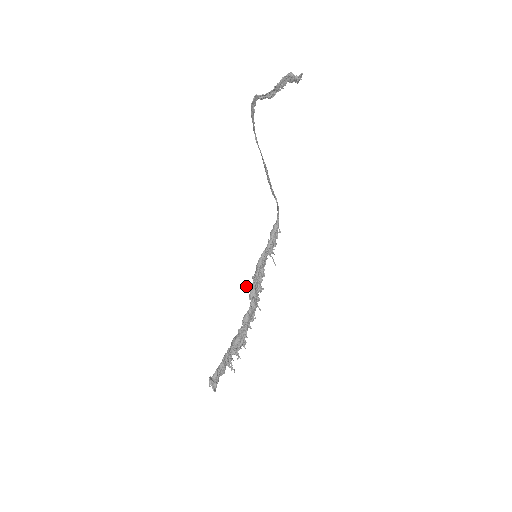
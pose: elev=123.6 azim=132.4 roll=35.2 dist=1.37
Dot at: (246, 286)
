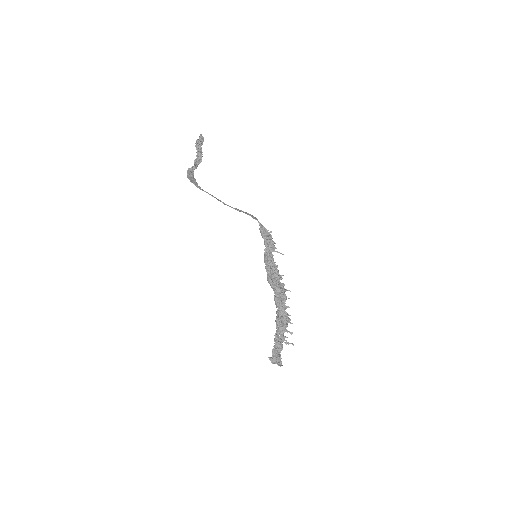
Dot at: occluded
